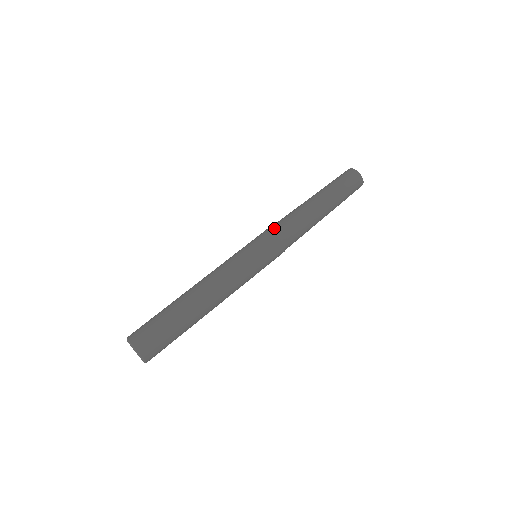
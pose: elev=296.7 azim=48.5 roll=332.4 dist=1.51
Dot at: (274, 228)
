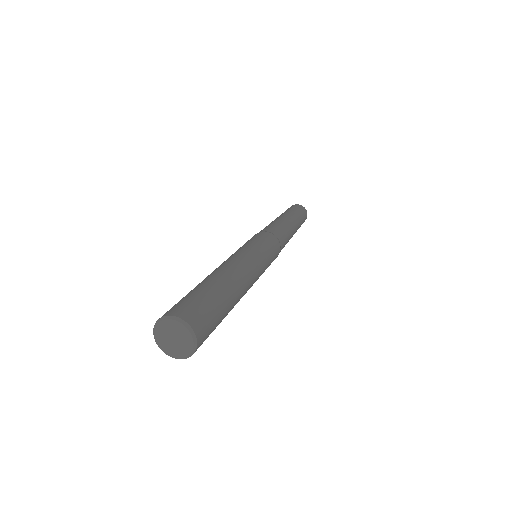
Dot at: (263, 231)
